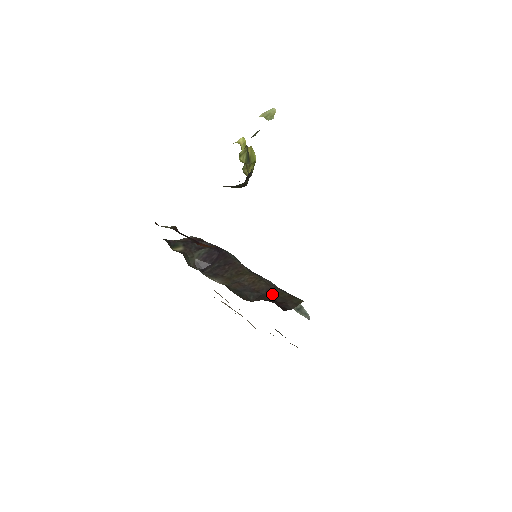
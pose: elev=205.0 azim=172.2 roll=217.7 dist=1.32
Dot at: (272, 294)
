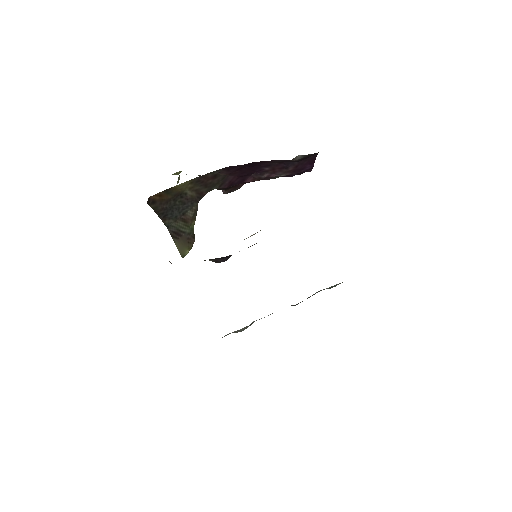
Dot at: occluded
